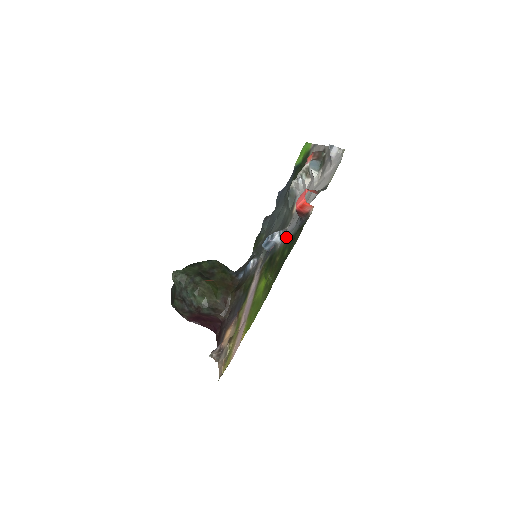
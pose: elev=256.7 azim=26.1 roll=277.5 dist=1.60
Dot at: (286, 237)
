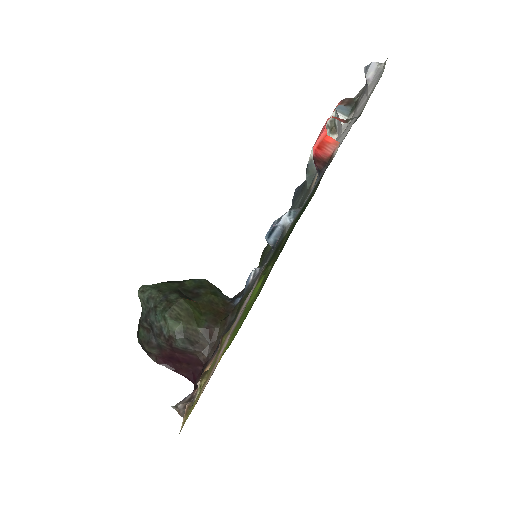
Dot at: occluded
